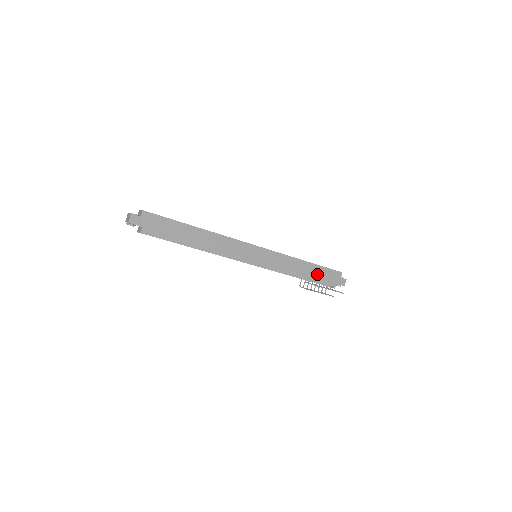
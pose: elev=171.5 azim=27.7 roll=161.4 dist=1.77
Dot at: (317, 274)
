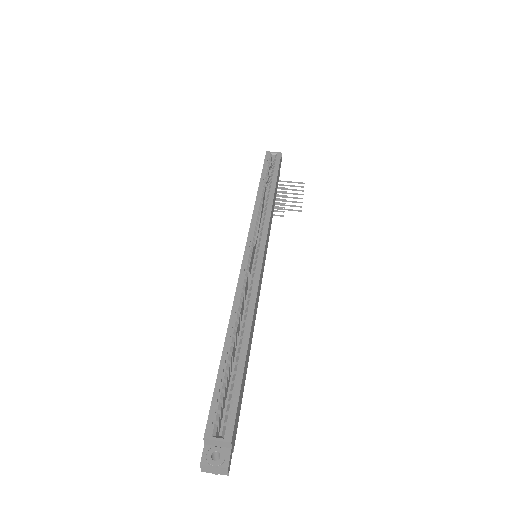
Dot at: (276, 187)
